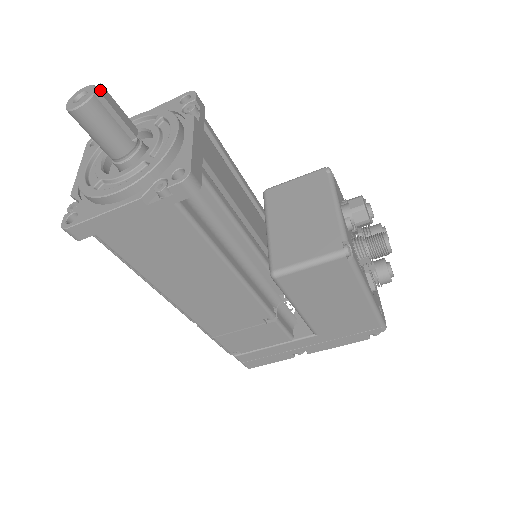
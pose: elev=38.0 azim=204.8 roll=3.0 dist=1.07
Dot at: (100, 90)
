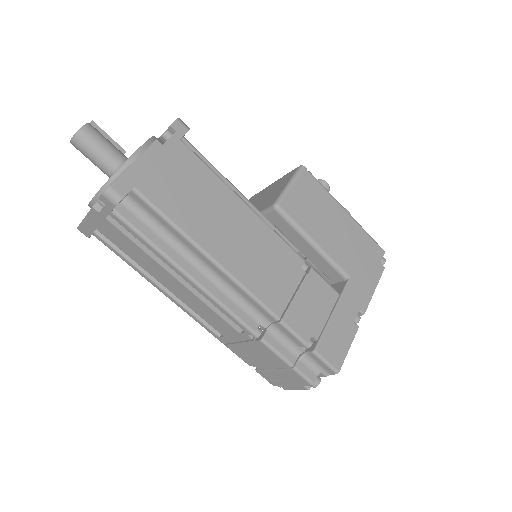
Dot at: (92, 122)
